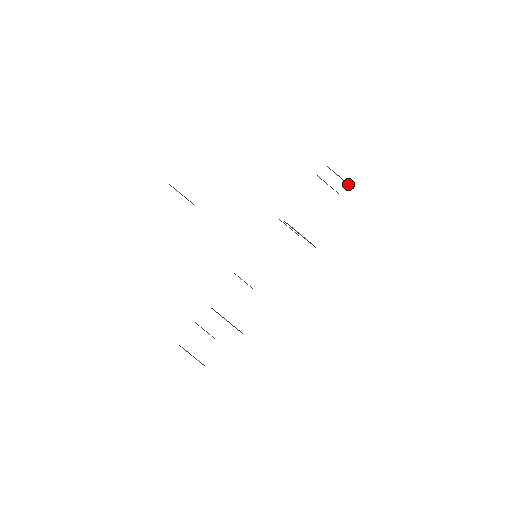
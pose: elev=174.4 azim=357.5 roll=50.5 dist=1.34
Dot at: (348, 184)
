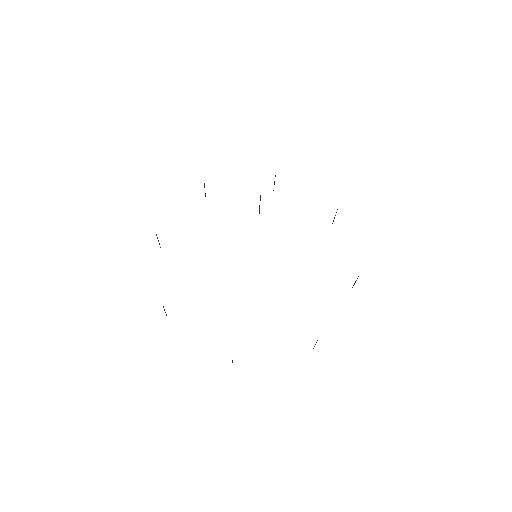
Dot at: occluded
